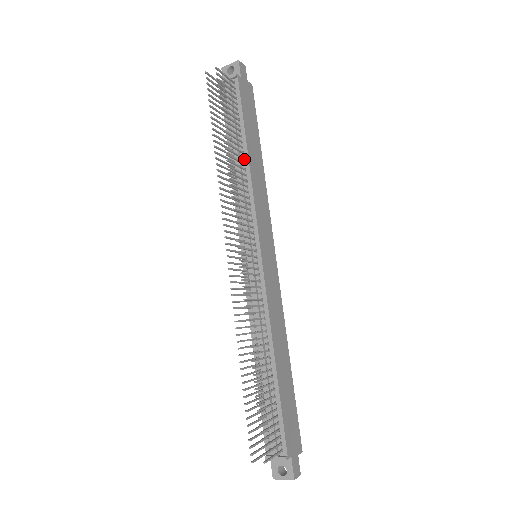
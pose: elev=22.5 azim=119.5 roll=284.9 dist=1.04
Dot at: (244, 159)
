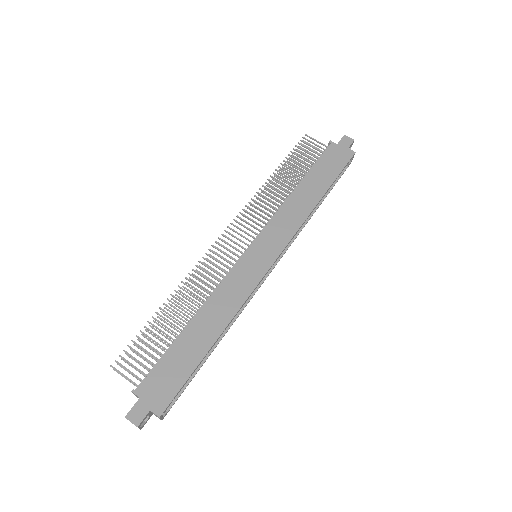
Dot at: (295, 191)
